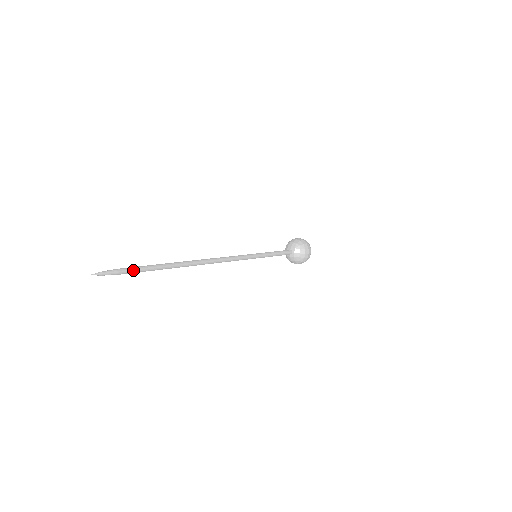
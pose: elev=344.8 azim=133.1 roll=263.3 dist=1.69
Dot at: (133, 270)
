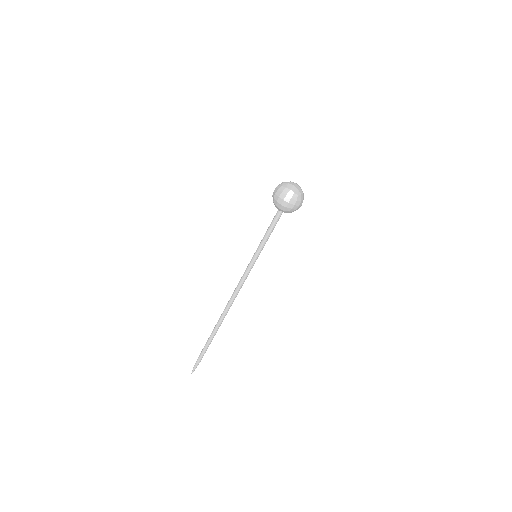
Dot at: occluded
